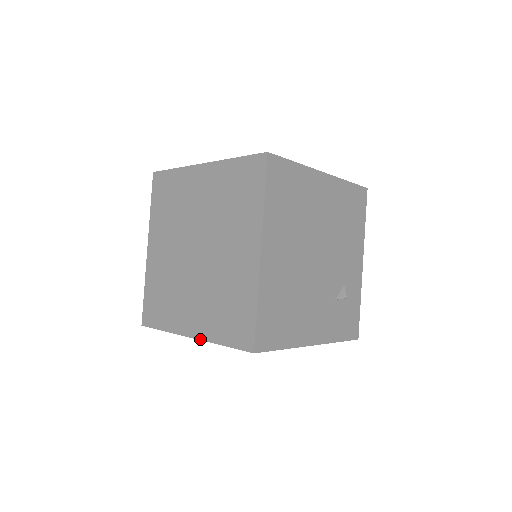
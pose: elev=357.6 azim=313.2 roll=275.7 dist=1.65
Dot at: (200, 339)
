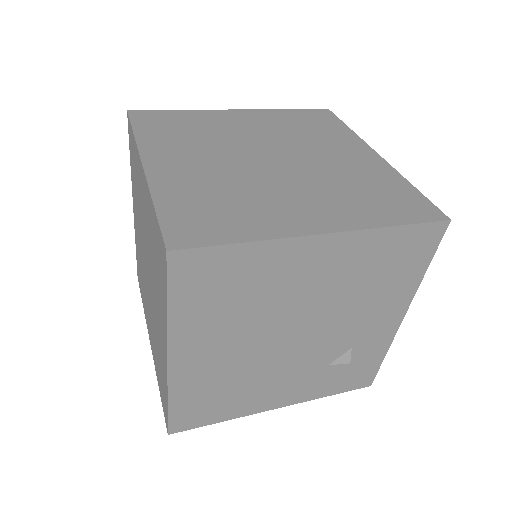
Dot at: (153, 357)
